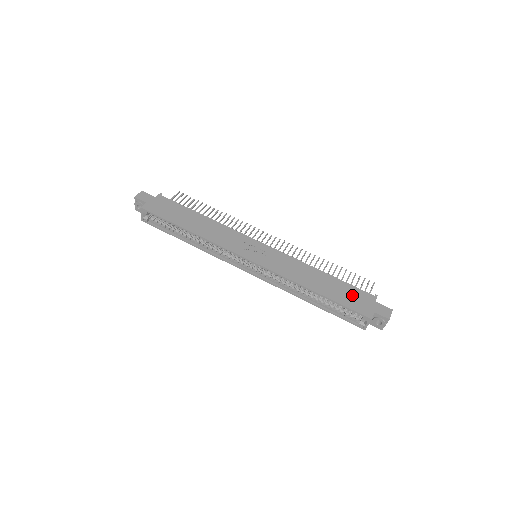
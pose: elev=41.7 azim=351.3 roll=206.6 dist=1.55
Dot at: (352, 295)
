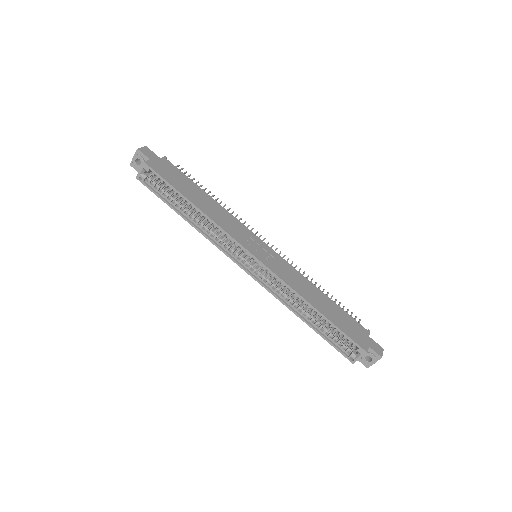
Dot at: (349, 323)
